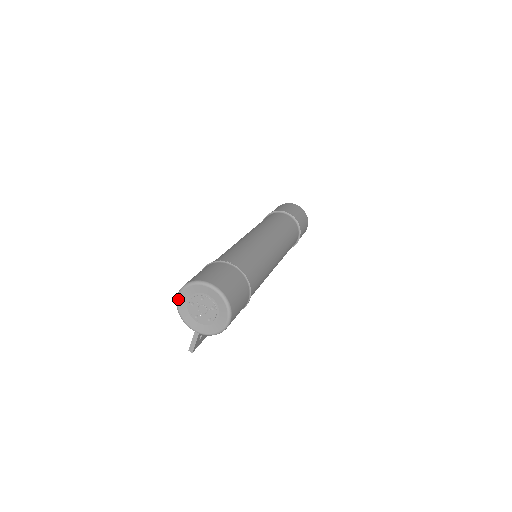
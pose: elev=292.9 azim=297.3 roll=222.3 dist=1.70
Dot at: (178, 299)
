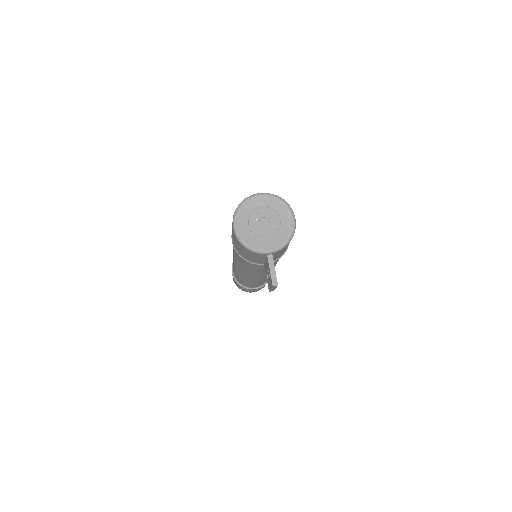
Dot at: (236, 229)
